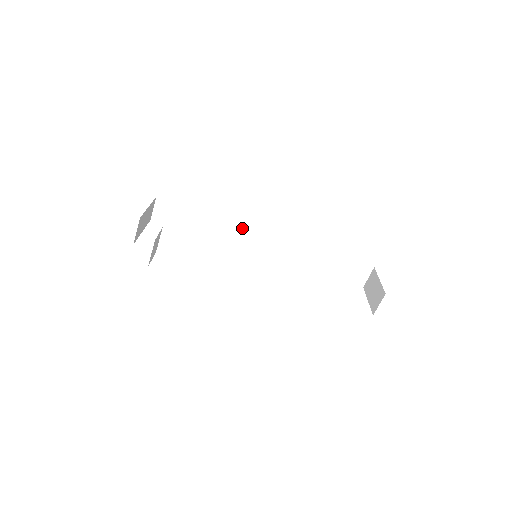
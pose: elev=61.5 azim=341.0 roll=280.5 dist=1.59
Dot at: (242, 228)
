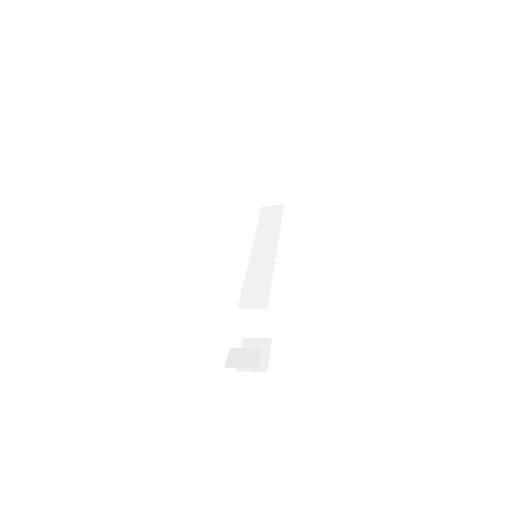
Dot at: occluded
